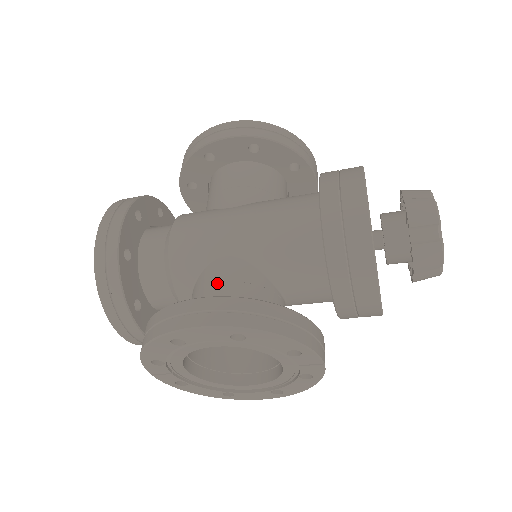
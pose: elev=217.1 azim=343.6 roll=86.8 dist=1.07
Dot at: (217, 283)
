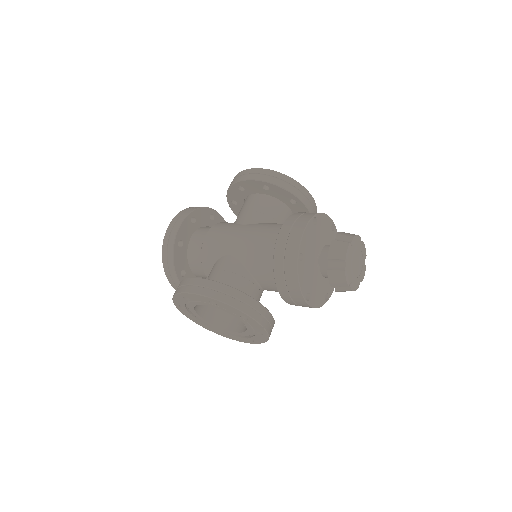
Dot at: (219, 270)
